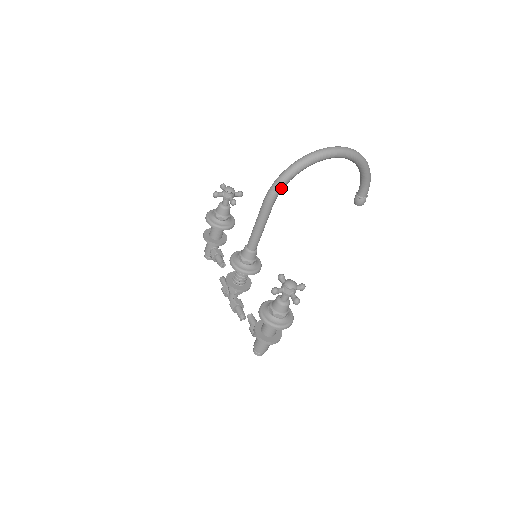
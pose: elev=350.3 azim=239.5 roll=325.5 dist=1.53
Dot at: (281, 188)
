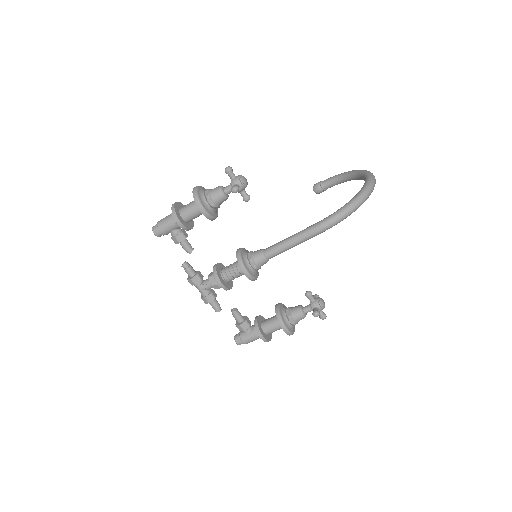
Dot at: (341, 220)
